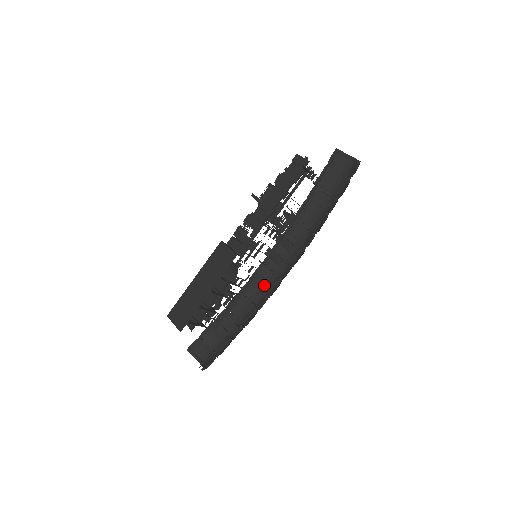
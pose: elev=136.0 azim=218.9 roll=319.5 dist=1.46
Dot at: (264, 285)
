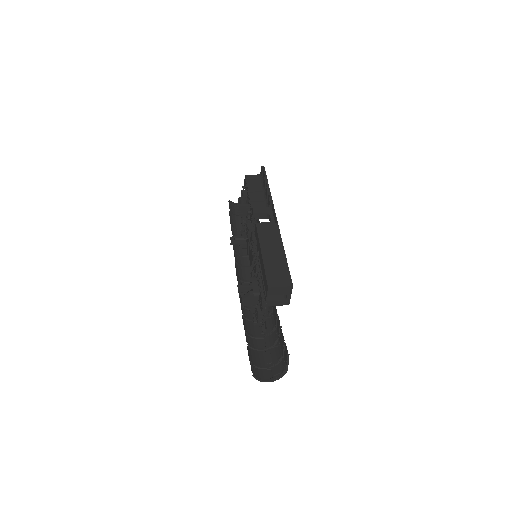
Dot at: occluded
